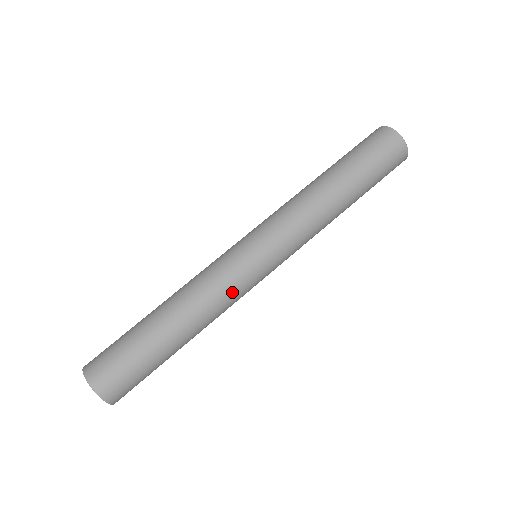
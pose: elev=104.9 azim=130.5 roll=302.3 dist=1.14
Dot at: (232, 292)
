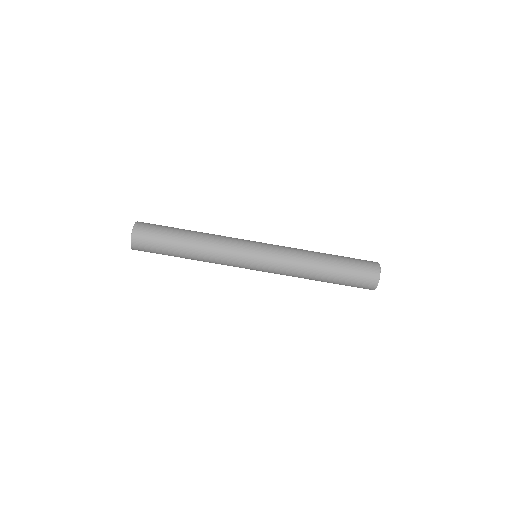
Dot at: (229, 251)
